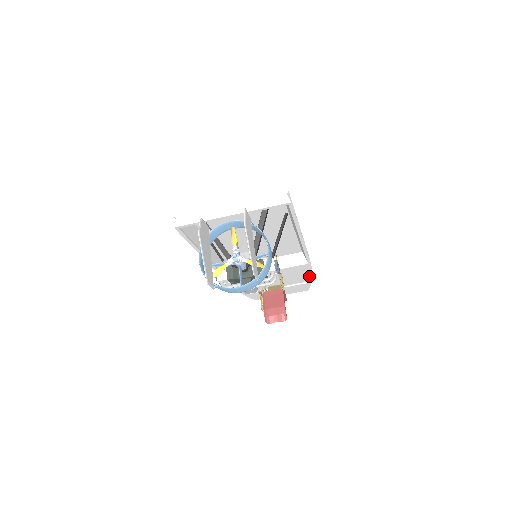
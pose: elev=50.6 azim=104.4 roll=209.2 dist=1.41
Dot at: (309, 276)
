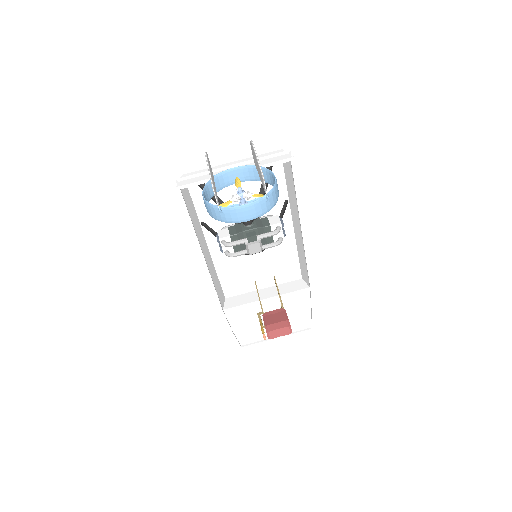
Dot at: (311, 315)
